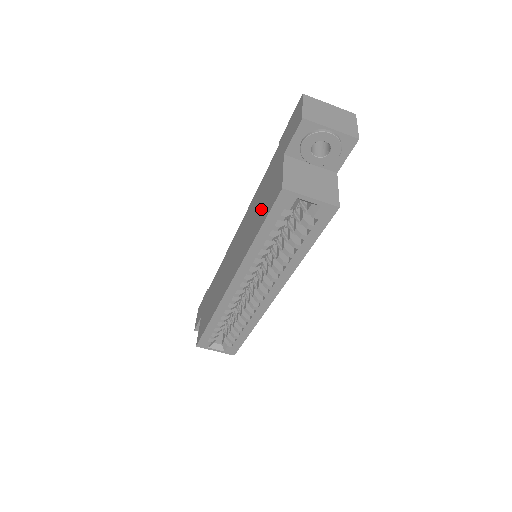
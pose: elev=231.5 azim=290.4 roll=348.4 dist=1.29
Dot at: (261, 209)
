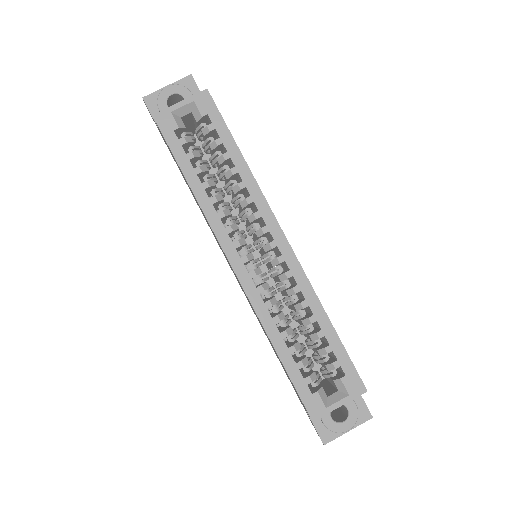
Dot at: occluded
